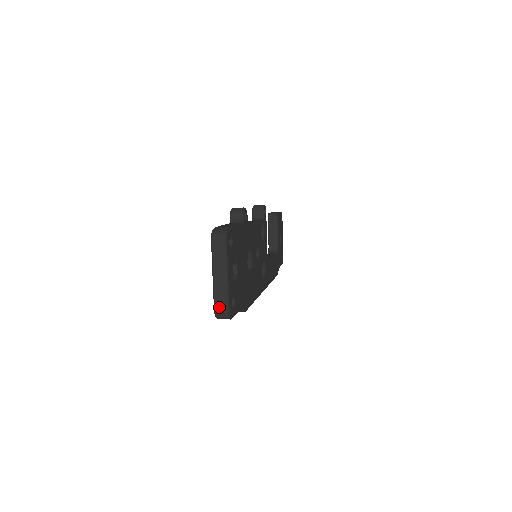
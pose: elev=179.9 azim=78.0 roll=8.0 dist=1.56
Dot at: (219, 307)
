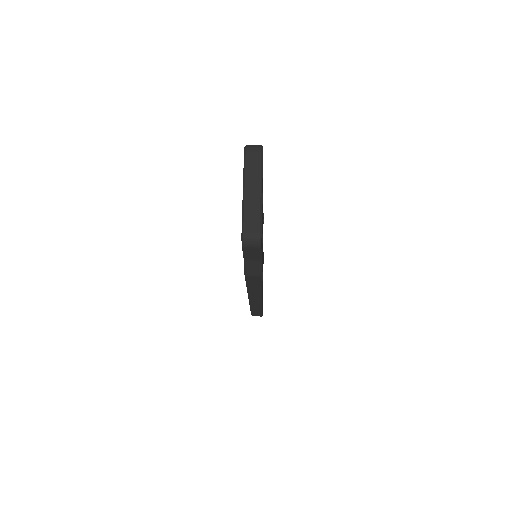
Dot at: (249, 226)
